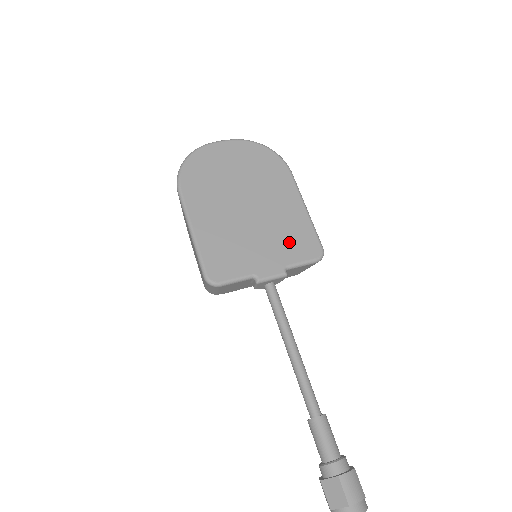
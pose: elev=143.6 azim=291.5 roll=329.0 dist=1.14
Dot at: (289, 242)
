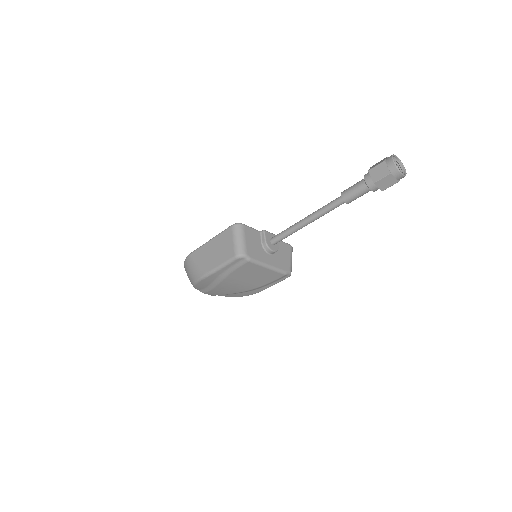
Dot at: occluded
